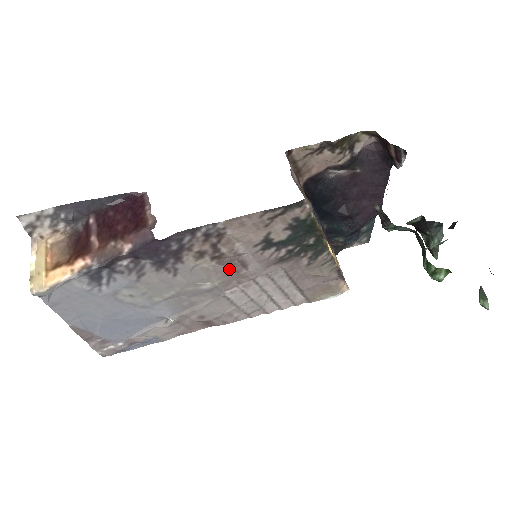
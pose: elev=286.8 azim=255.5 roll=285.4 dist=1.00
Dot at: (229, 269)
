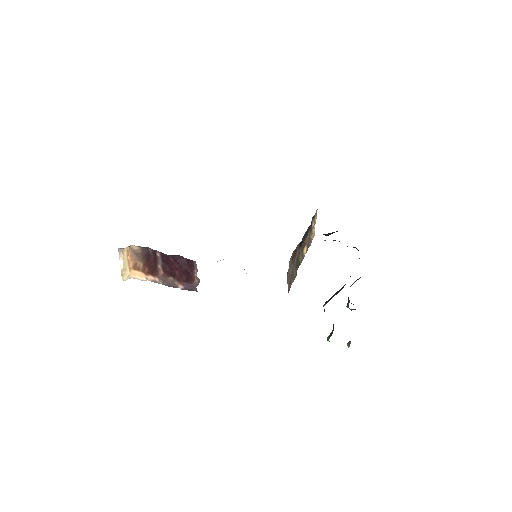
Dot at: occluded
